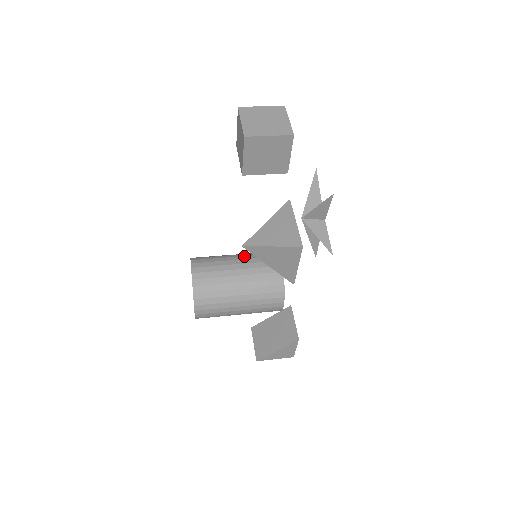
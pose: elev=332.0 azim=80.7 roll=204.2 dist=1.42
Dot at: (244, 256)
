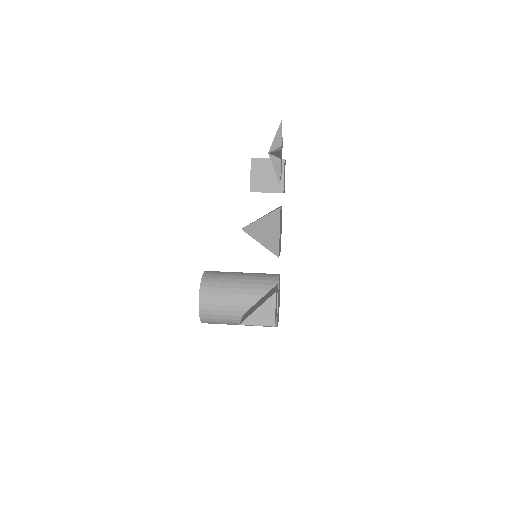
Dot at: occluded
